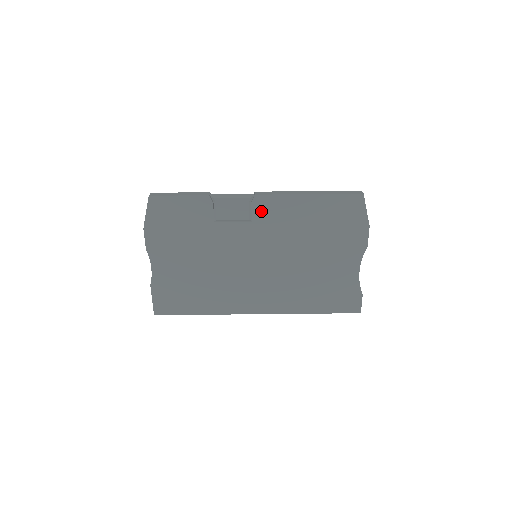
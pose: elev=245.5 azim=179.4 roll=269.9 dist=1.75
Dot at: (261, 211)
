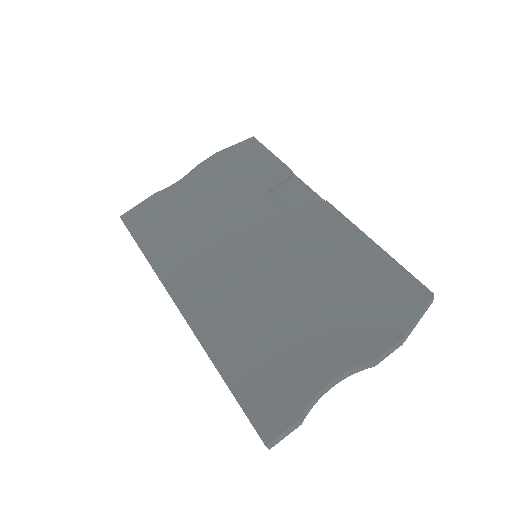
Dot at: (314, 217)
